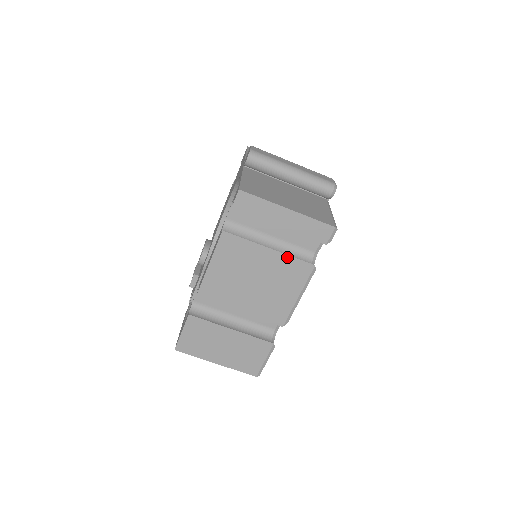
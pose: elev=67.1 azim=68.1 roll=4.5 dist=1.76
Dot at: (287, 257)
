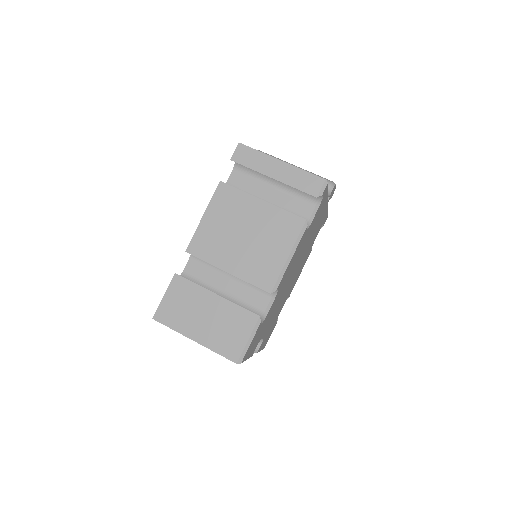
Dot at: (279, 210)
